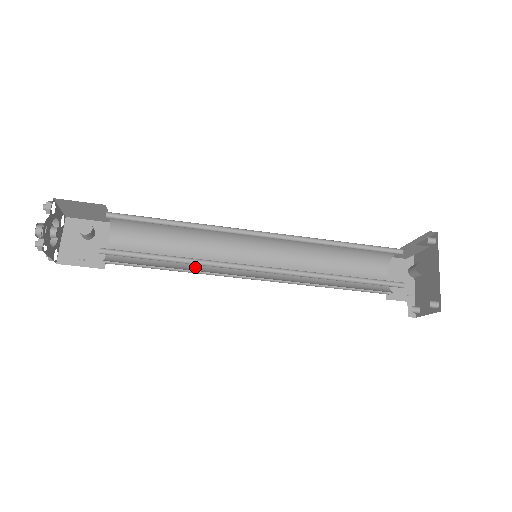
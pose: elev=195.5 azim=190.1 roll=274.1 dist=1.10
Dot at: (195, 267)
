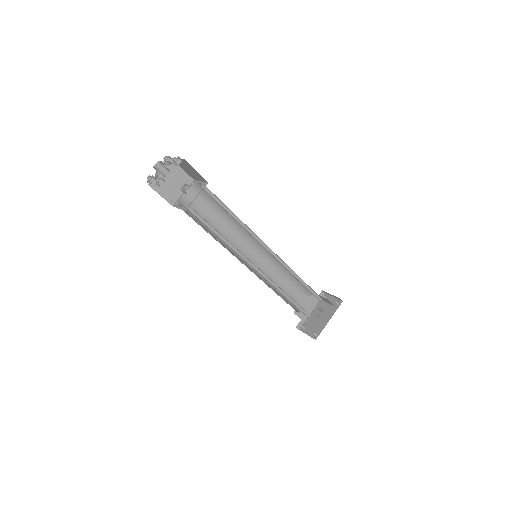
Dot at: occluded
